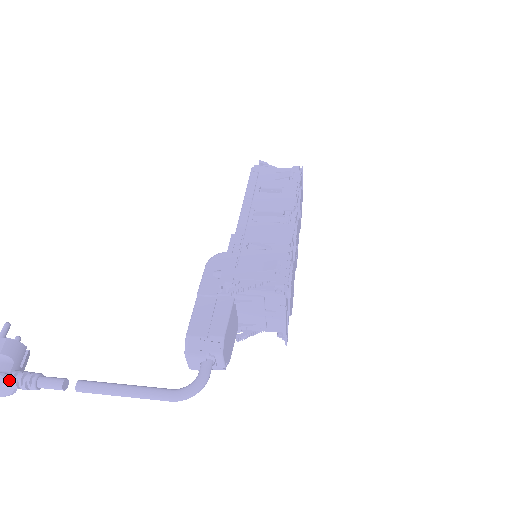
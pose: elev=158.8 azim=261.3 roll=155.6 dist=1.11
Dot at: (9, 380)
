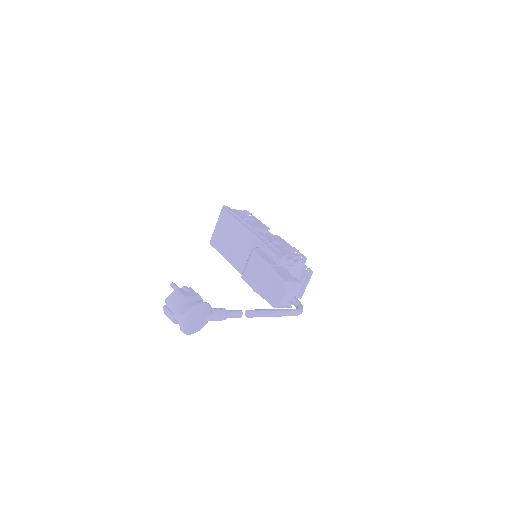
Dot at: (212, 312)
